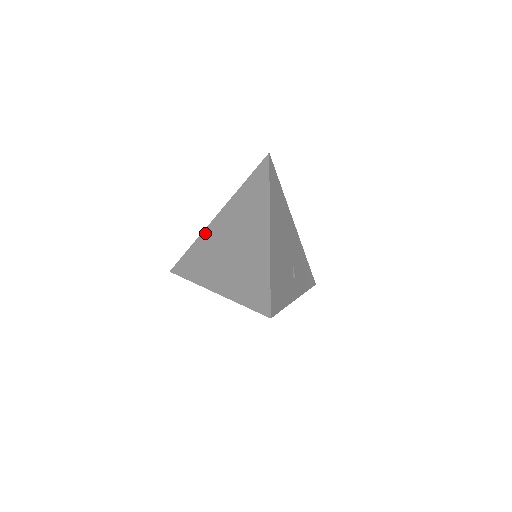
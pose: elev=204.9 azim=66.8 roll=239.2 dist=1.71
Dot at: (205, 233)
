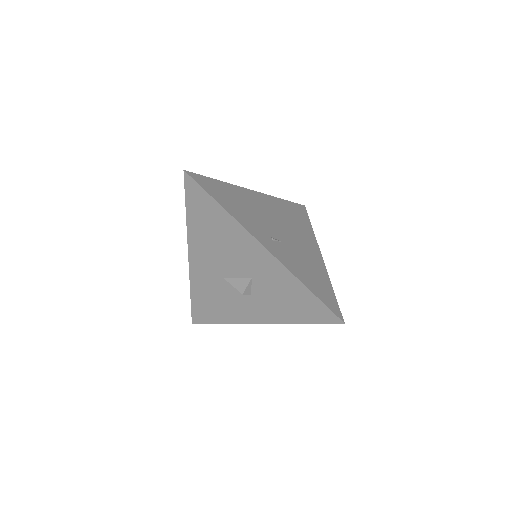
Dot at: occluded
